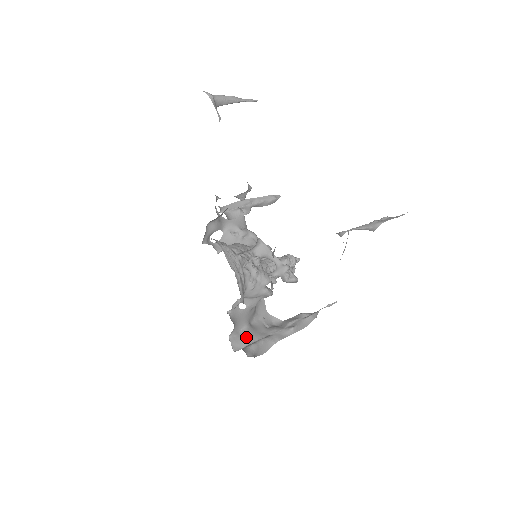
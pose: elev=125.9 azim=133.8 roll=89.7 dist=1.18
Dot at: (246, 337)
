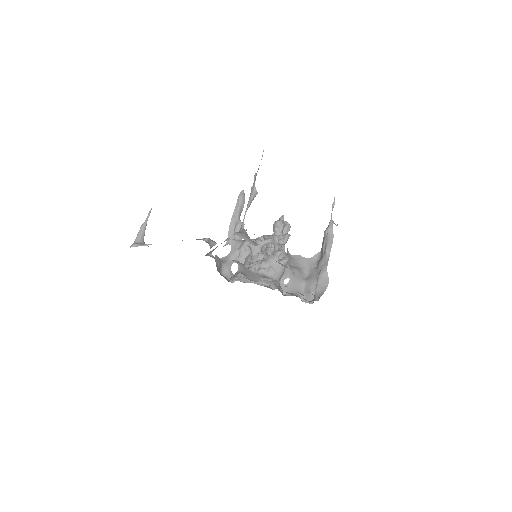
Dot at: (310, 289)
